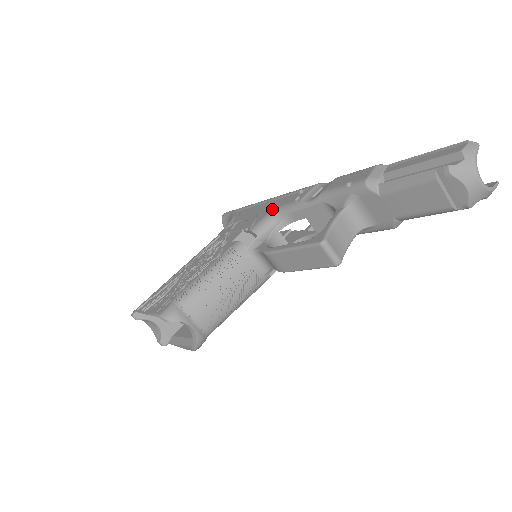
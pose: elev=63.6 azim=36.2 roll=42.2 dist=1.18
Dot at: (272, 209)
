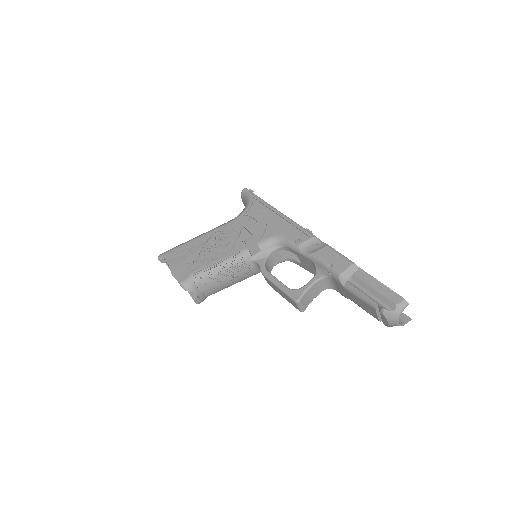
Dot at: (278, 233)
